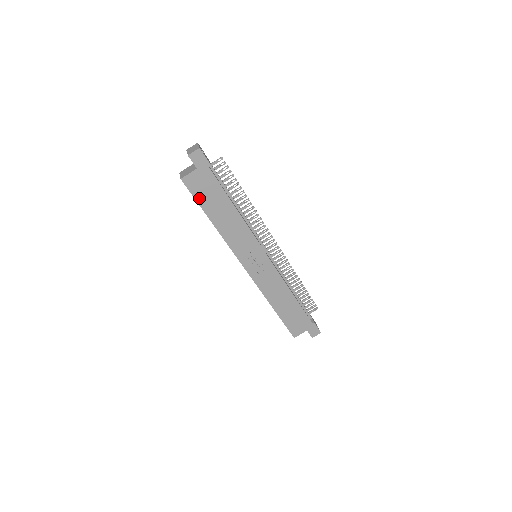
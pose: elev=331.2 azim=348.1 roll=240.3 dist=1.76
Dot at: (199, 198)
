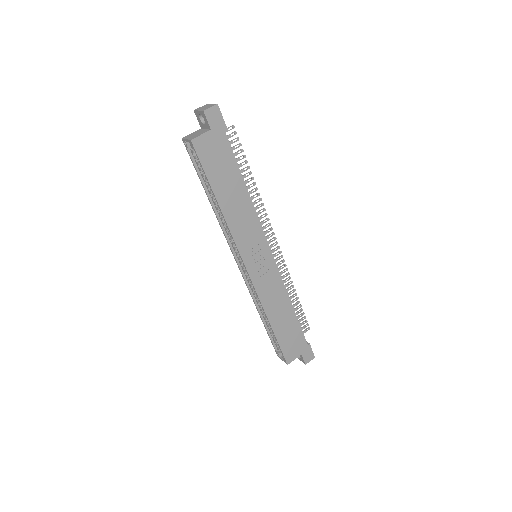
Dot at: (208, 169)
